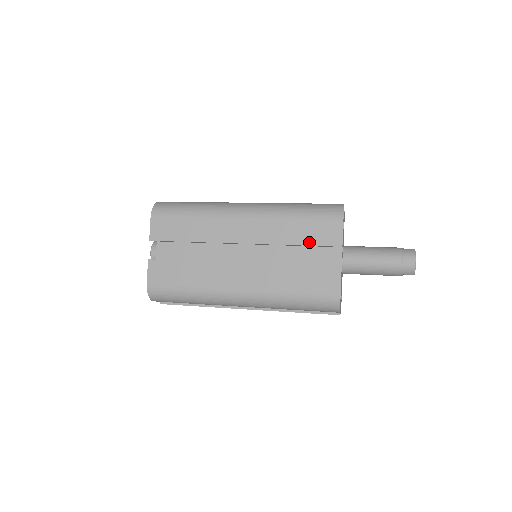
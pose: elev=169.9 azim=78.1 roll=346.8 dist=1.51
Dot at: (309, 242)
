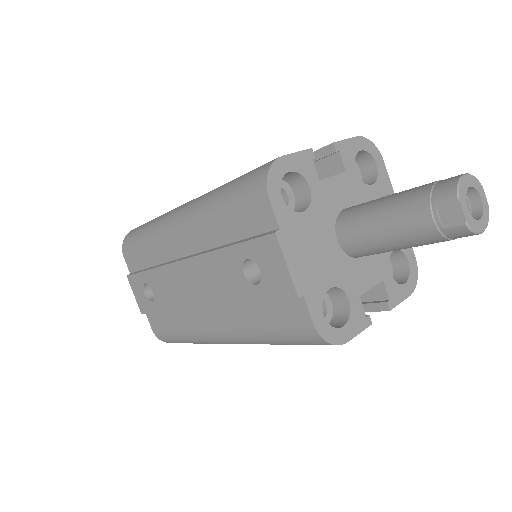
Dot at: occluded
